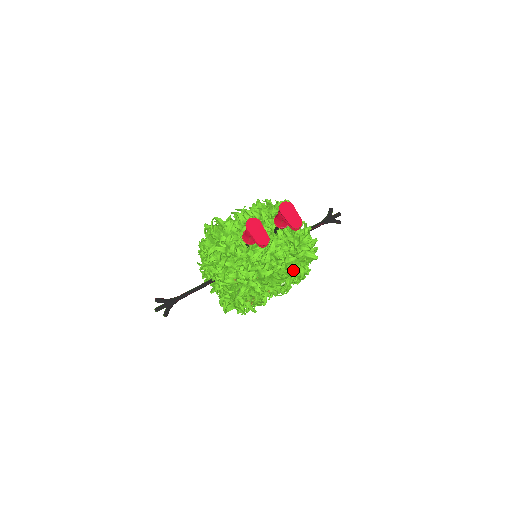
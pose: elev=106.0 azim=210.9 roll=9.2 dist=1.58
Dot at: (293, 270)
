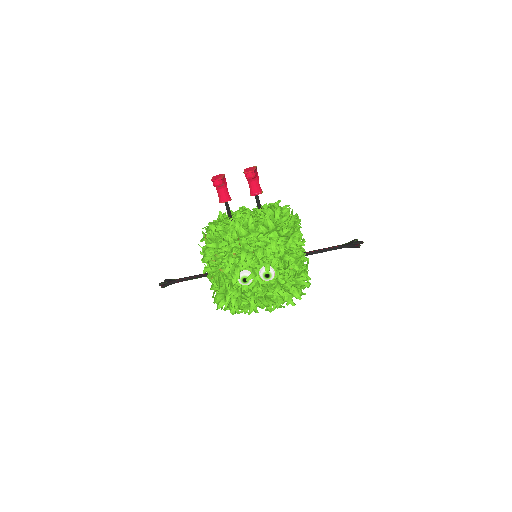
Dot at: (258, 234)
